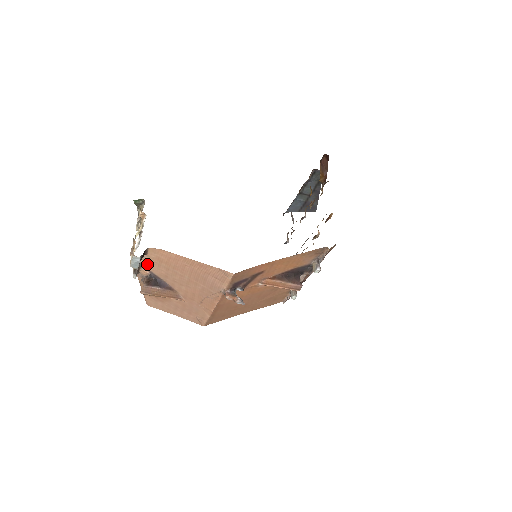
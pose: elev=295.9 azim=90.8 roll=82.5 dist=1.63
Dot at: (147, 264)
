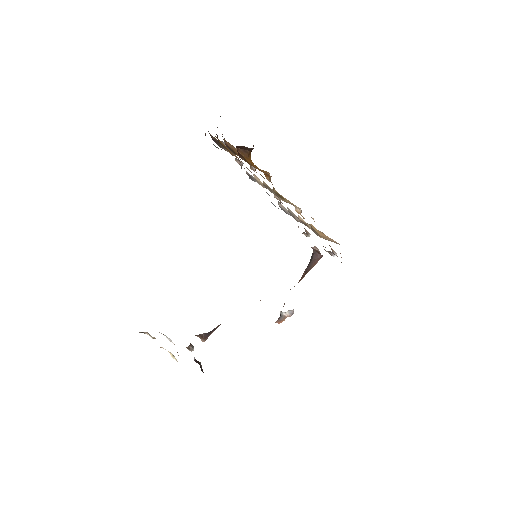
Dot at: occluded
